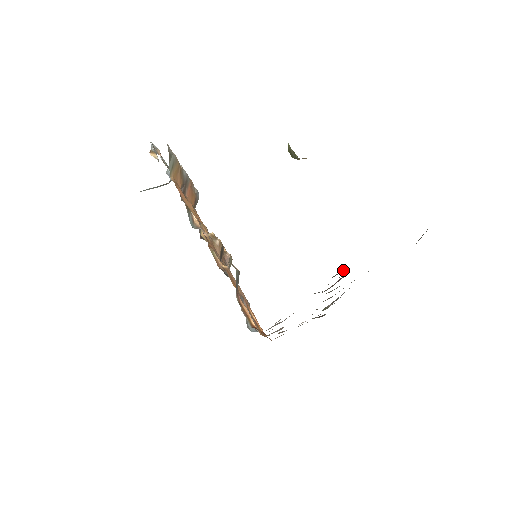
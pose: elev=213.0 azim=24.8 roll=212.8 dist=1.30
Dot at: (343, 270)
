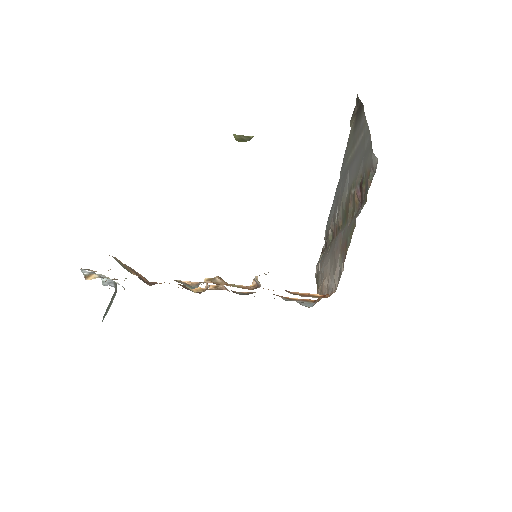
Dot at: (371, 174)
